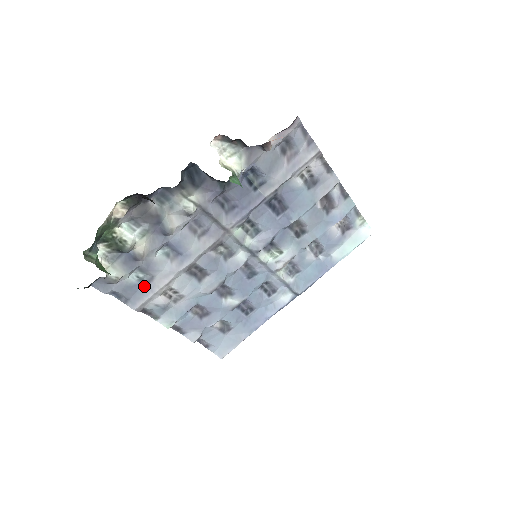
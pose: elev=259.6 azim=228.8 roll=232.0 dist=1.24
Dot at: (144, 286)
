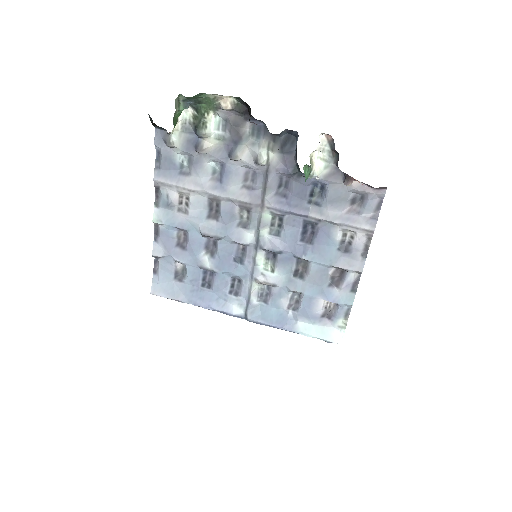
Dot at: (178, 173)
